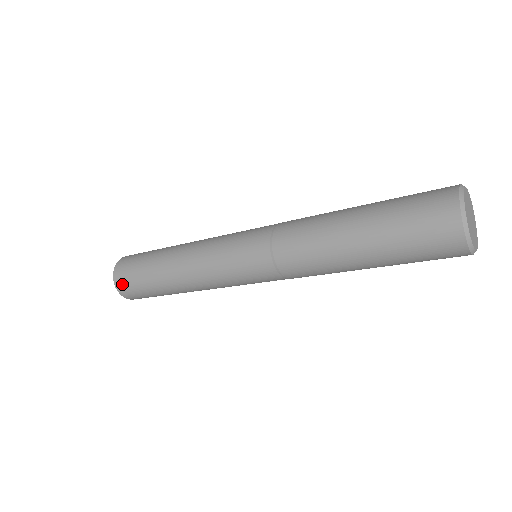
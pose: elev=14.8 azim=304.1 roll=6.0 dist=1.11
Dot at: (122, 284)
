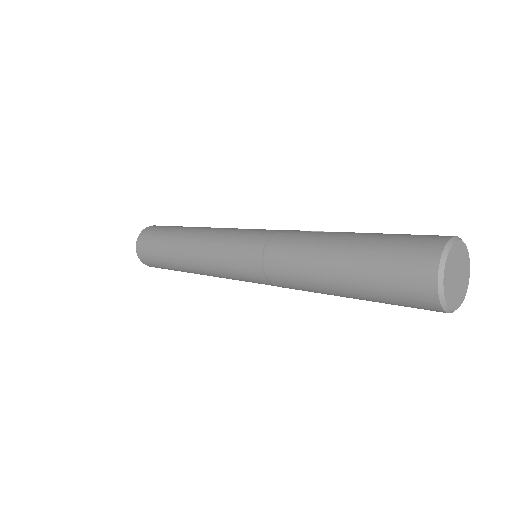
Dot at: (147, 263)
